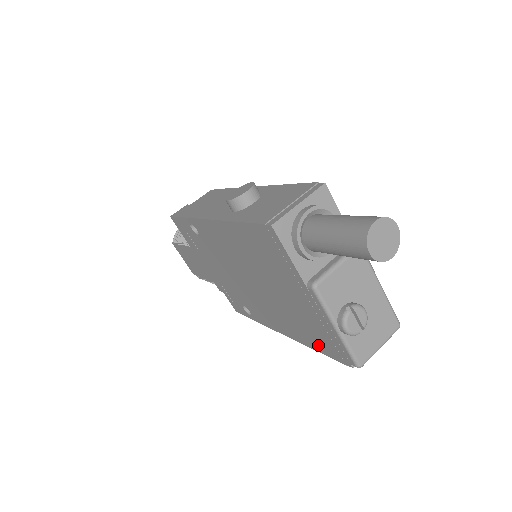
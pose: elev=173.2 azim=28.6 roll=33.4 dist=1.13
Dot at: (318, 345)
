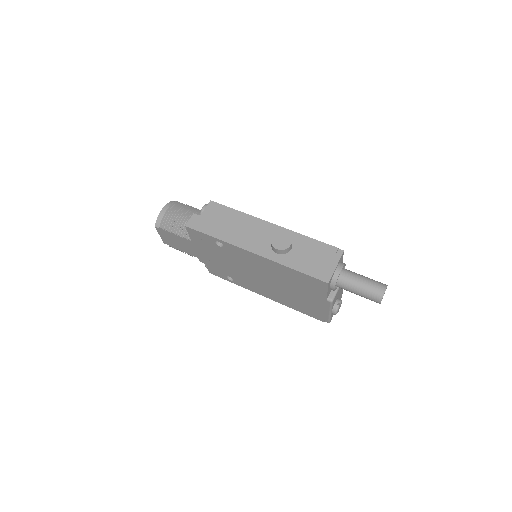
Dot at: (302, 310)
